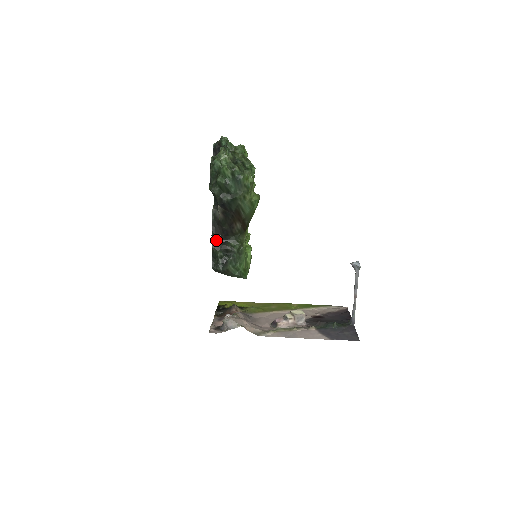
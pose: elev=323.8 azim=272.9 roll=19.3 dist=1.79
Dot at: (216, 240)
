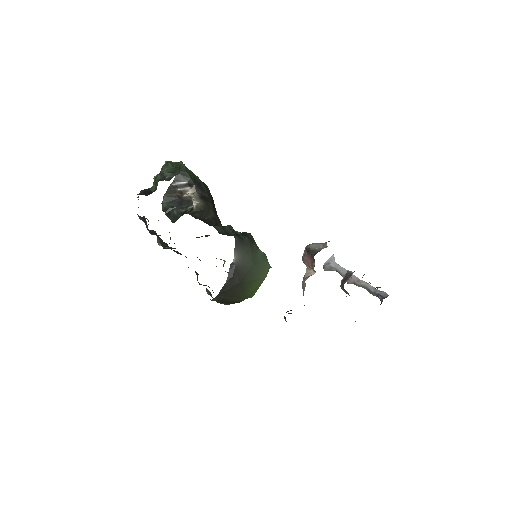
Dot at: occluded
